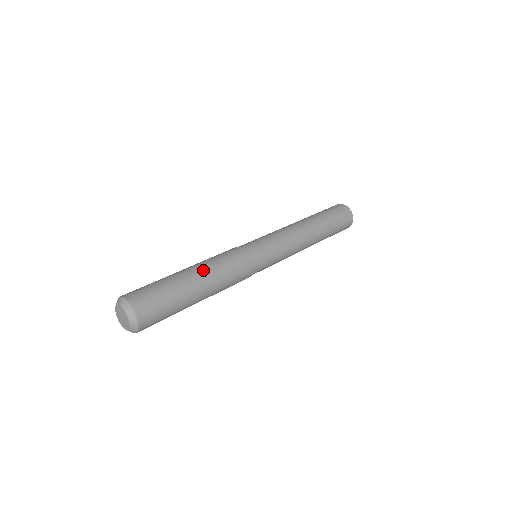
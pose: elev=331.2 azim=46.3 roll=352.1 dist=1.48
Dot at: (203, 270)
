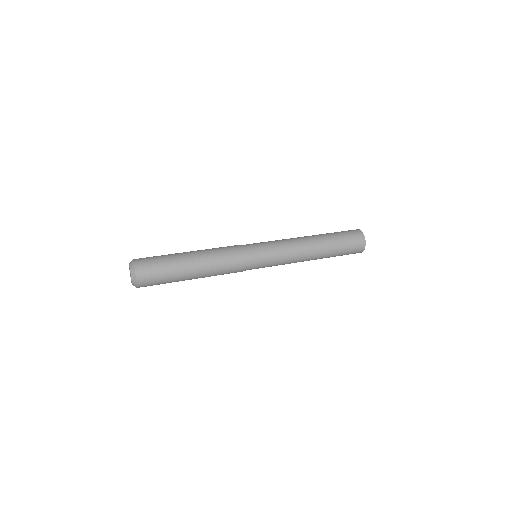
Dot at: (198, 251)
